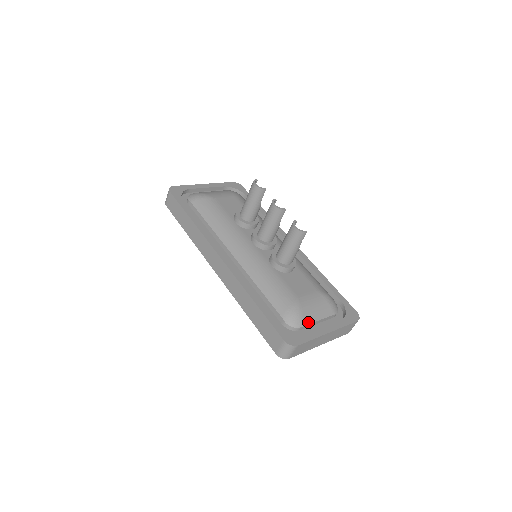
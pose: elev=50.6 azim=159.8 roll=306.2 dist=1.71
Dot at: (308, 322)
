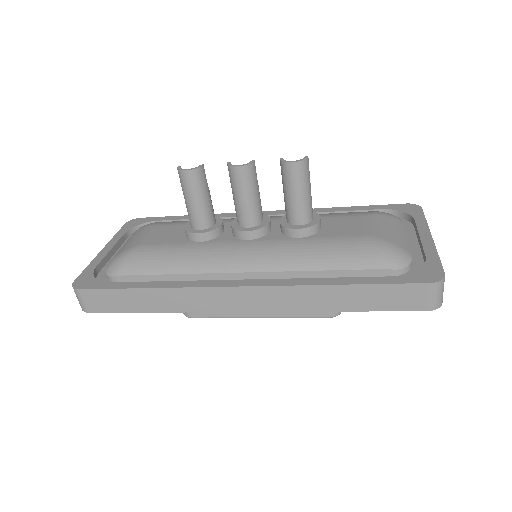
Dot at: (407, 248)
